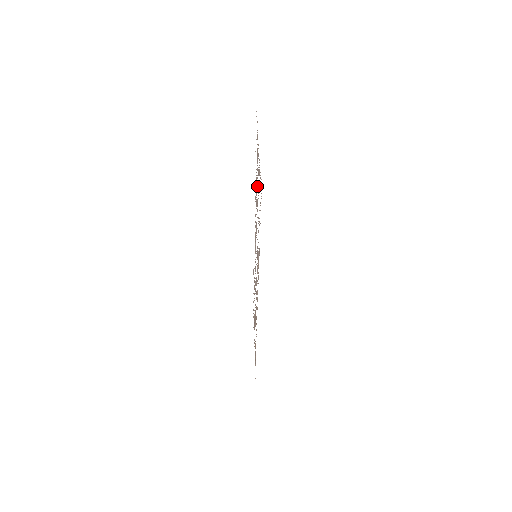
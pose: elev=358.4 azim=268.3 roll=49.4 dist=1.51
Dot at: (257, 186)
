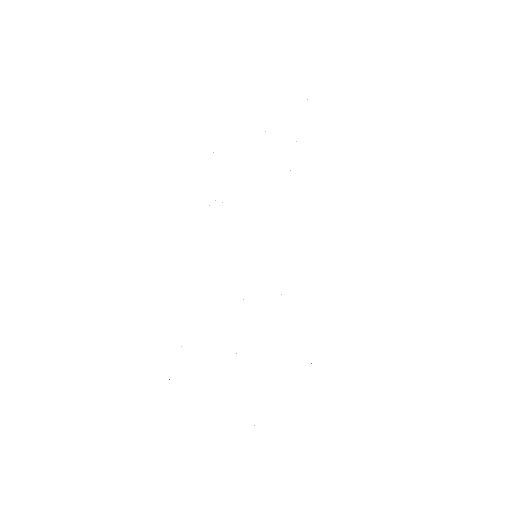
Dot at: occluded
